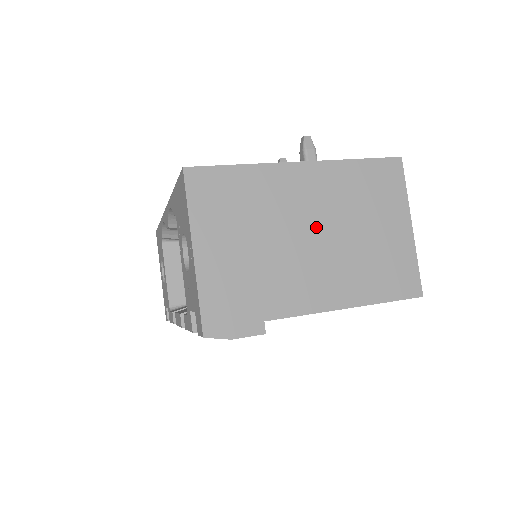
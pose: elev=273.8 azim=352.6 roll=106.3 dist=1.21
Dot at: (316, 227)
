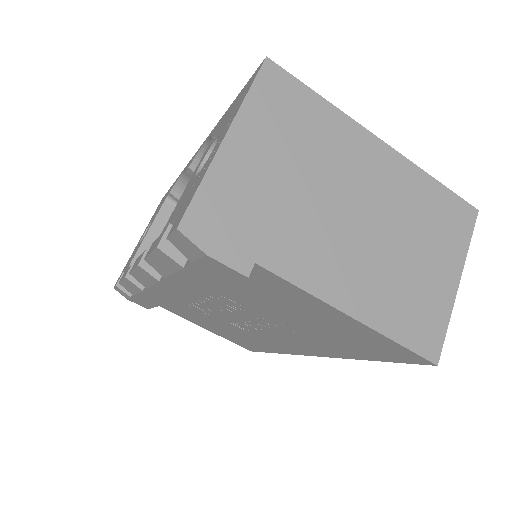
Dot at: (364, 210)
